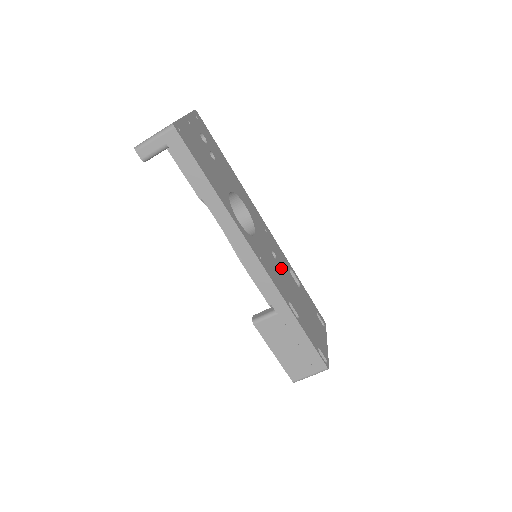
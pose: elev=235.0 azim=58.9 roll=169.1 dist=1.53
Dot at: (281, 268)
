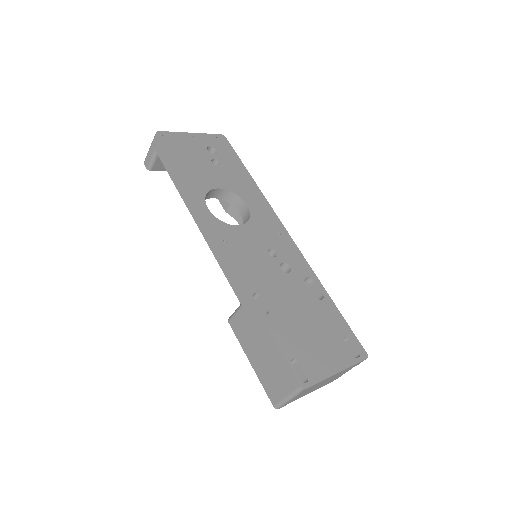
Dot at: (278, 267)
